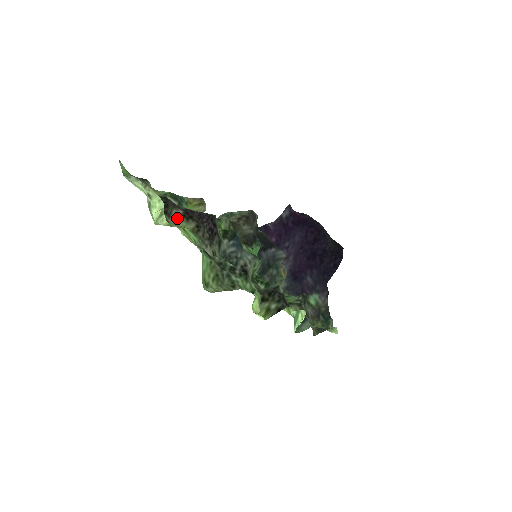
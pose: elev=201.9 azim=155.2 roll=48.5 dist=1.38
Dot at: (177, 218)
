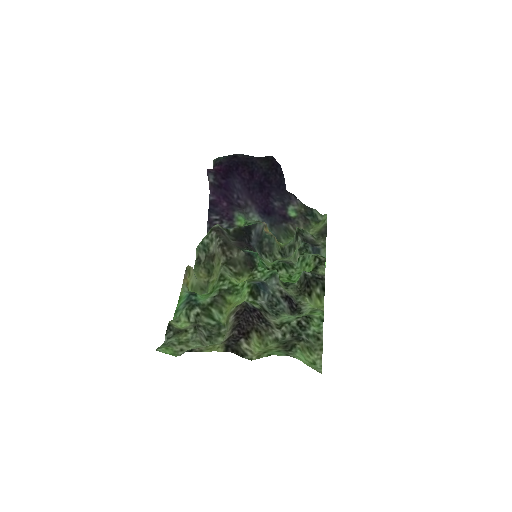
Dot at: (248, 348)
